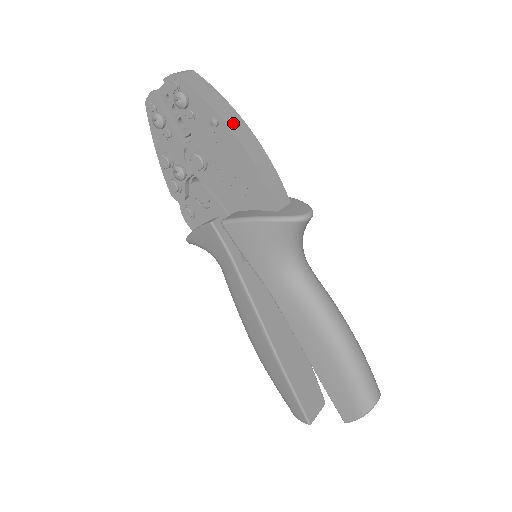
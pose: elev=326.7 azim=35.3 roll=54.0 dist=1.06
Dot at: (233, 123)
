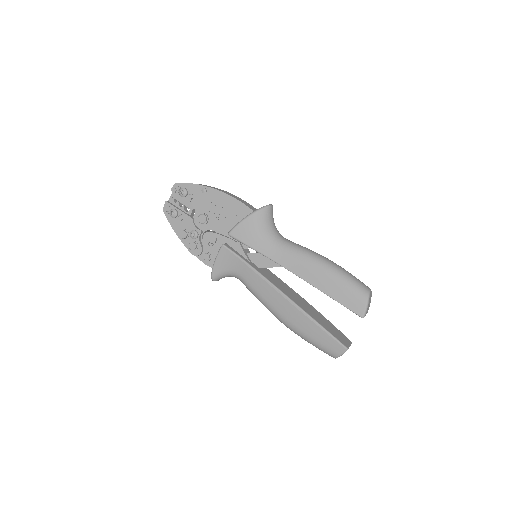
Dot at: (214, 188)
